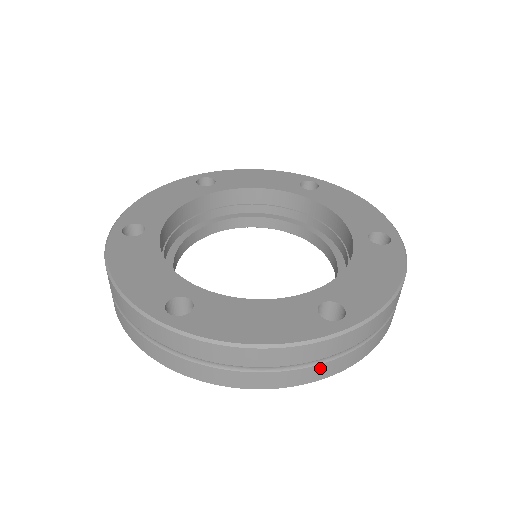
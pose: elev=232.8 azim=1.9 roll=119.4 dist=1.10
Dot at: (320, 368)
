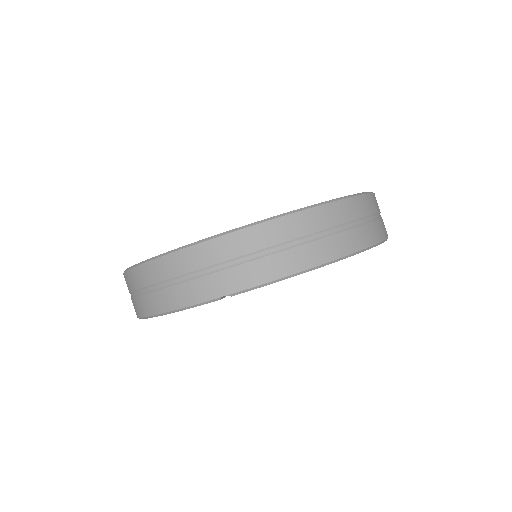
Dot at: (280, 258)
